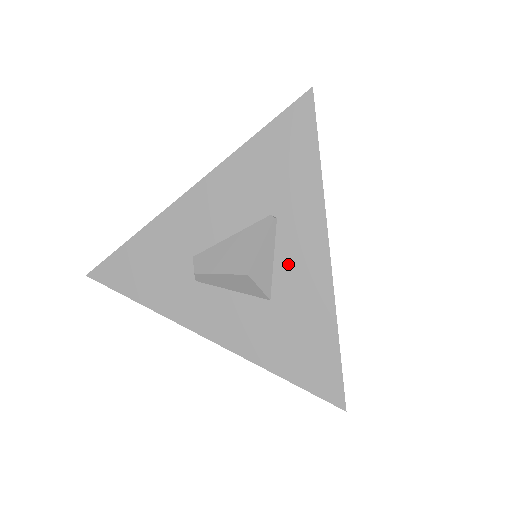
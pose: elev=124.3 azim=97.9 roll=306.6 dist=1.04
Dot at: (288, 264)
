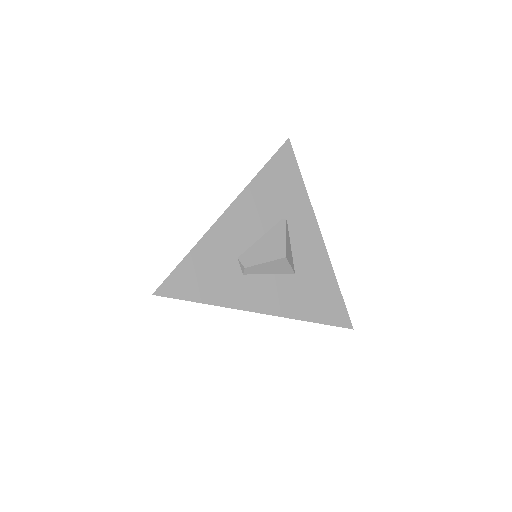
Dot at: (300, 247)
